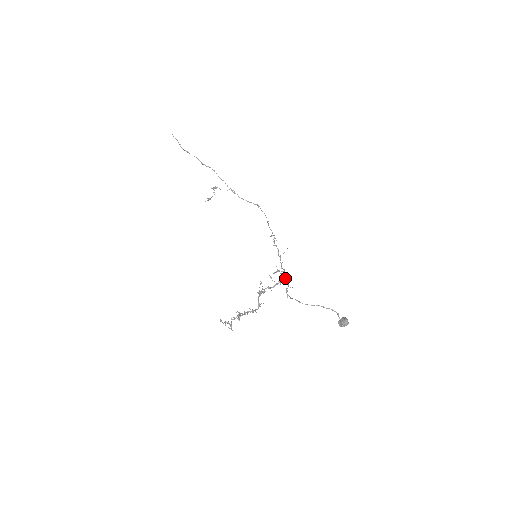
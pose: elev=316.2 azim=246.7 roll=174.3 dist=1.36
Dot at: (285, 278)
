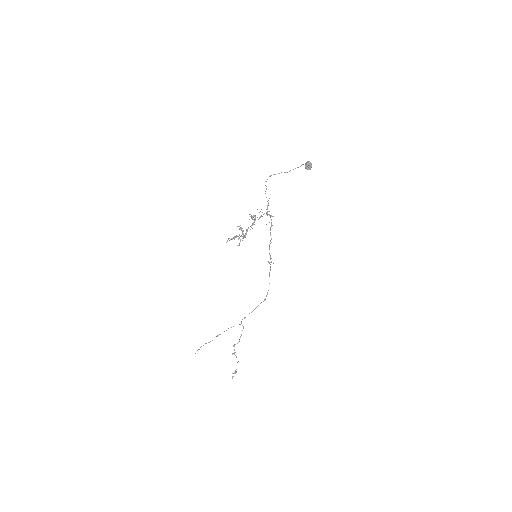
Dot at: (267, 208)
